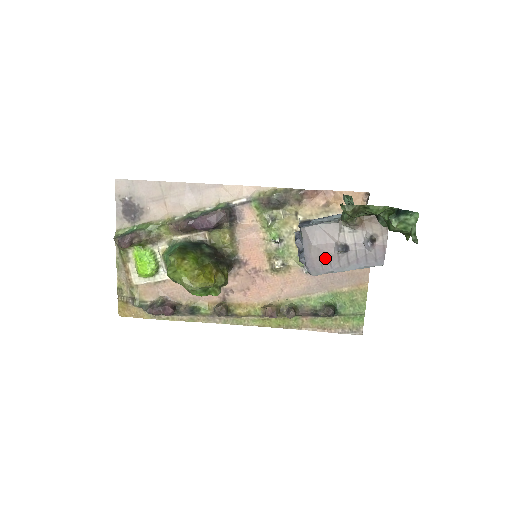
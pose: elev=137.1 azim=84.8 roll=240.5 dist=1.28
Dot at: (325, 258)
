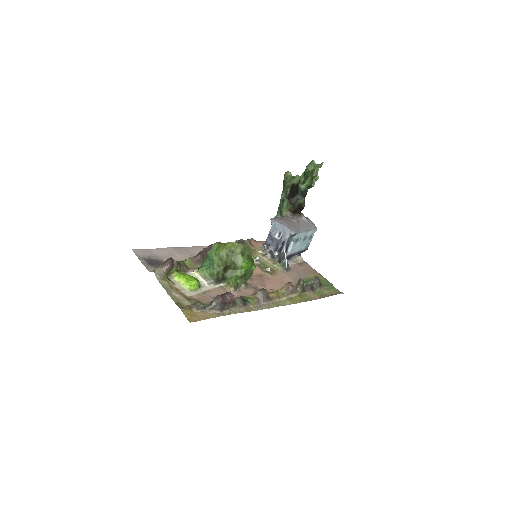
Dot at: (293, 224)
